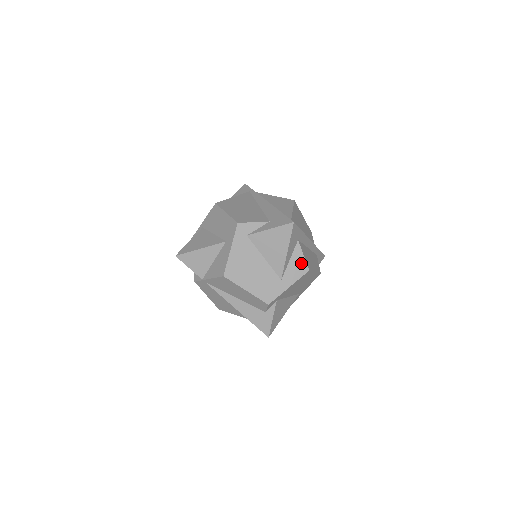
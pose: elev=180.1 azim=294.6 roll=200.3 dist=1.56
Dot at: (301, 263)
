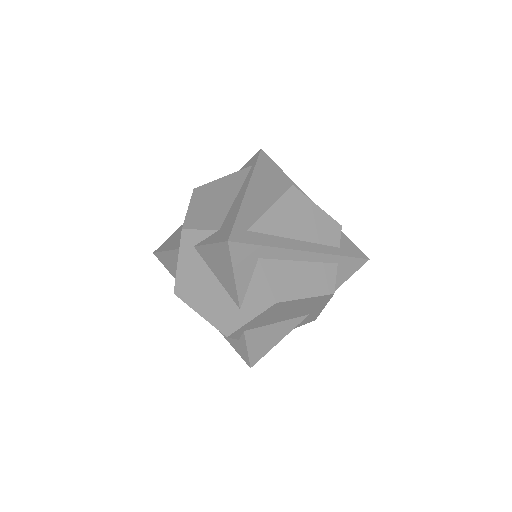
Dot at: (265, 291)
